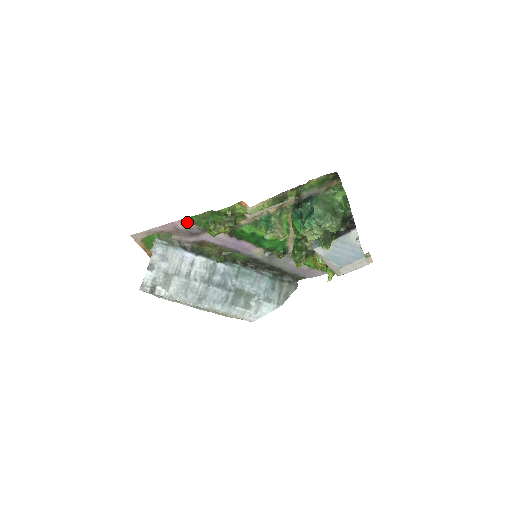
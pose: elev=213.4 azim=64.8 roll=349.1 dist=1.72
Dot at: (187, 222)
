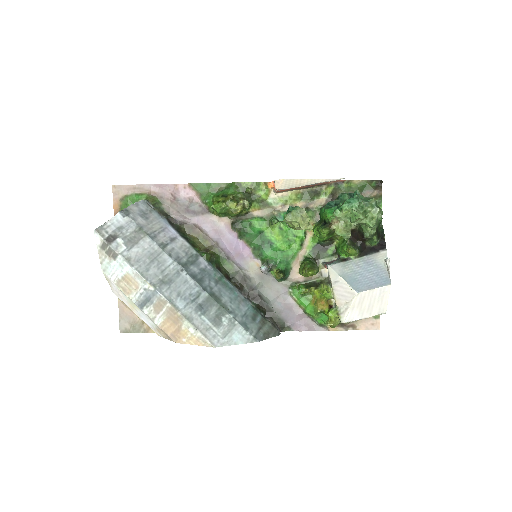
Dot at: (192, 191)
